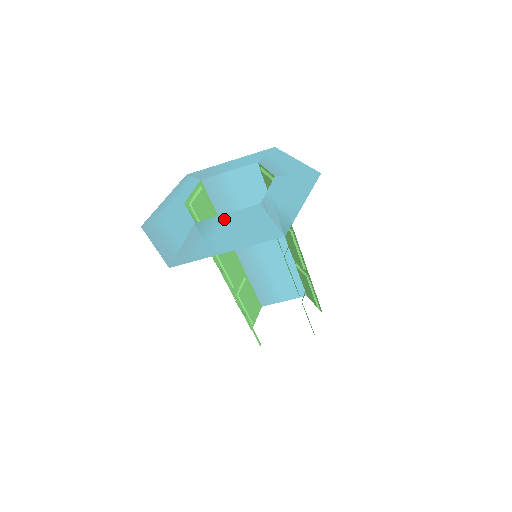
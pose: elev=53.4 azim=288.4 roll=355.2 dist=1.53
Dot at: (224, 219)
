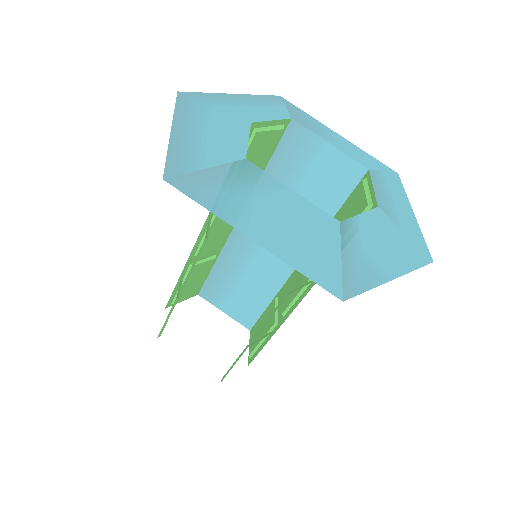
Dot at: (283, 193)
